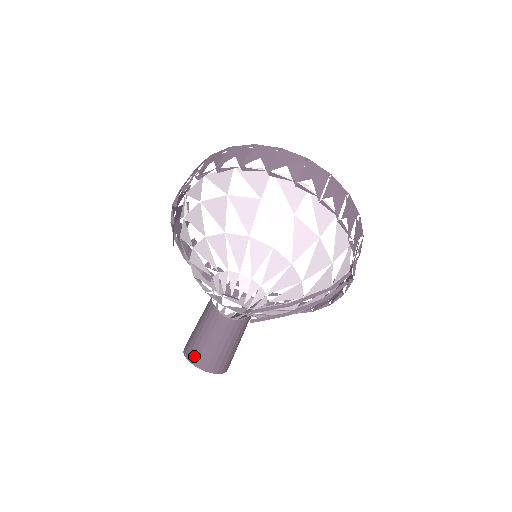
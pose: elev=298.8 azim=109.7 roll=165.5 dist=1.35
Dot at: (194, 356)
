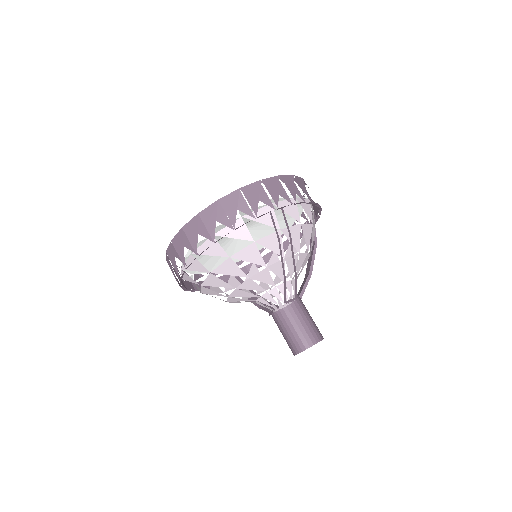
Dot at: (292, 350)
